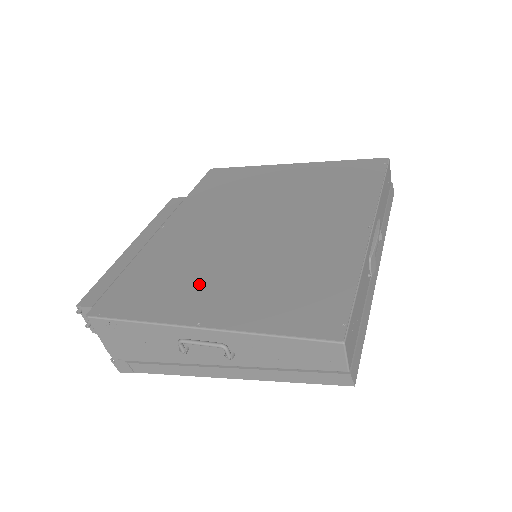
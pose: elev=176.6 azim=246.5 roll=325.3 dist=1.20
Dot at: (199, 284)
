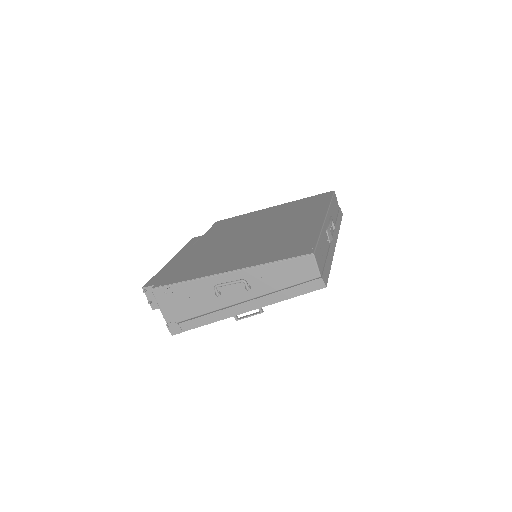
Dot at: (222, 260)
